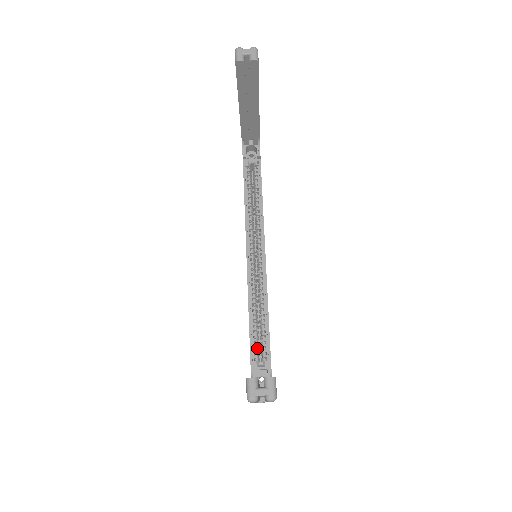
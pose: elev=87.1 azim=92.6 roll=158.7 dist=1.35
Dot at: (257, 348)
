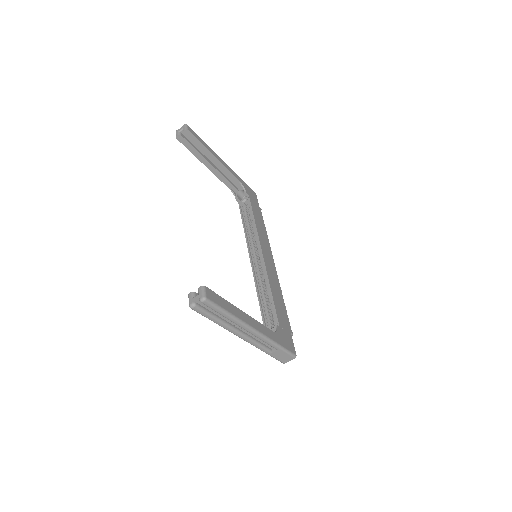
Dot at: (272, 319)
